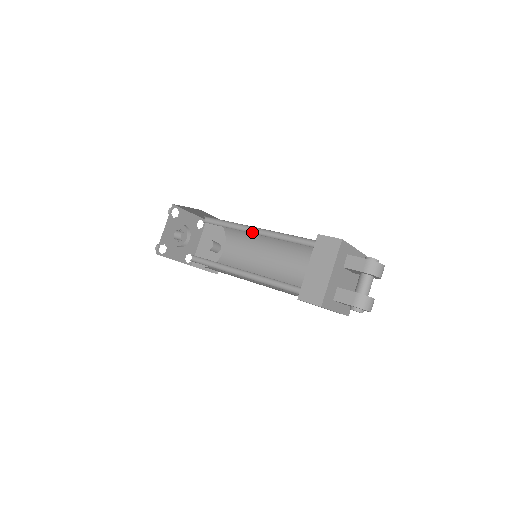
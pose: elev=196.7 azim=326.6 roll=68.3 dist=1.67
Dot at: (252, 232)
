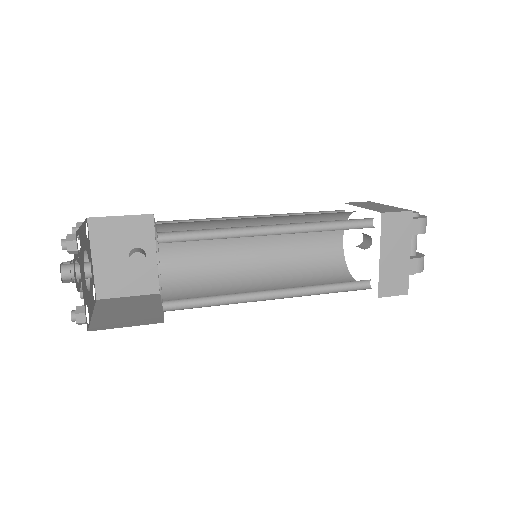
Dot at: (264, 232)
